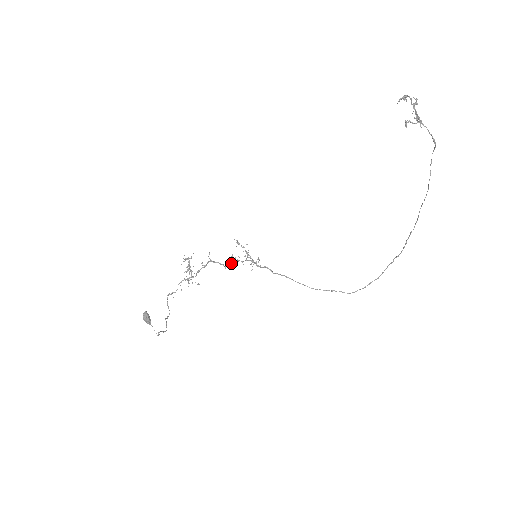
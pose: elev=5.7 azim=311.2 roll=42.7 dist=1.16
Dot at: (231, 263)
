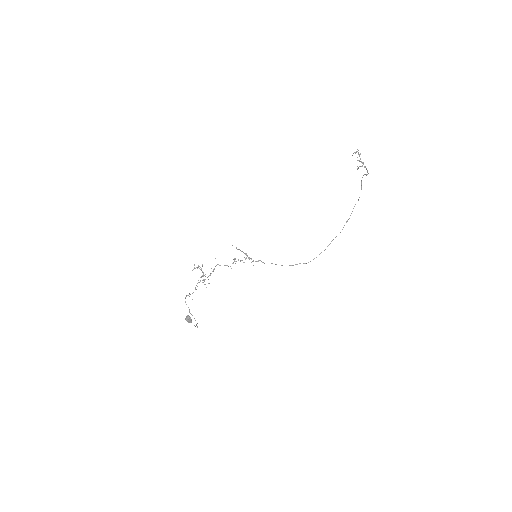
Dot at: occluded
